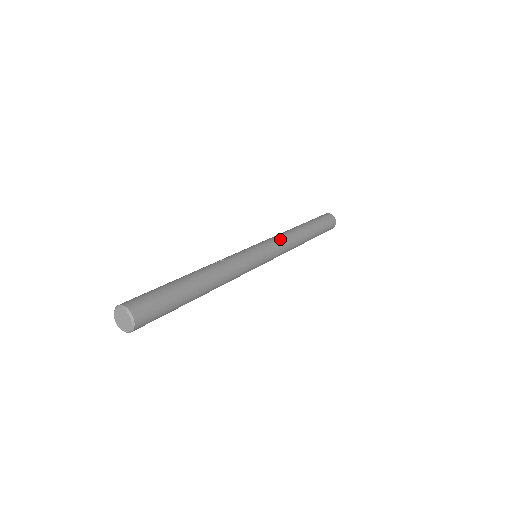
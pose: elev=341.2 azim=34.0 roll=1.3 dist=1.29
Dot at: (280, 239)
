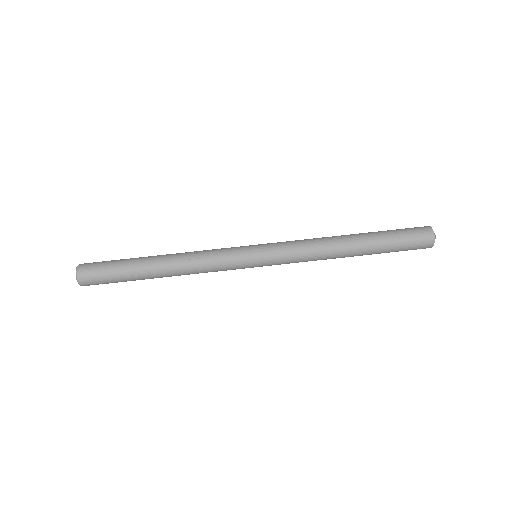
Dot at: (296, 250)
